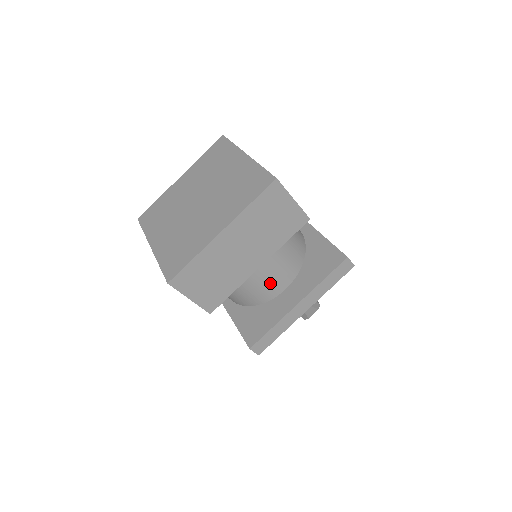
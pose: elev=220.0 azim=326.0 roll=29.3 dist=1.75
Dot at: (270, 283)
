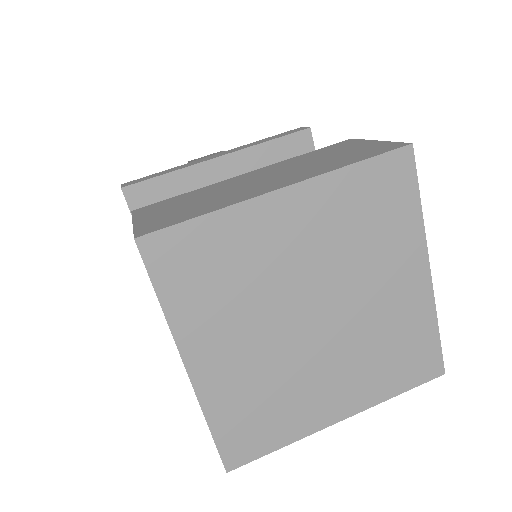
Dot at: occluded
